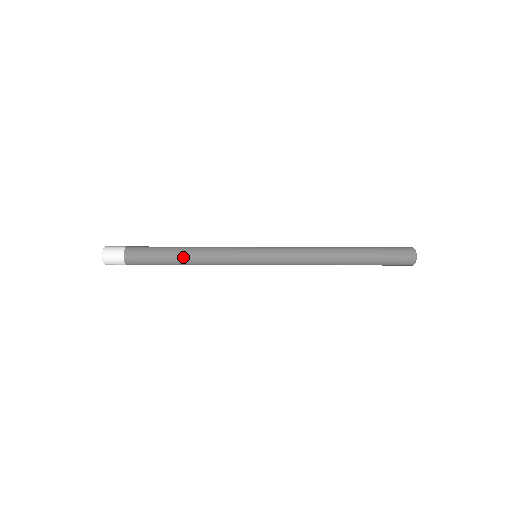
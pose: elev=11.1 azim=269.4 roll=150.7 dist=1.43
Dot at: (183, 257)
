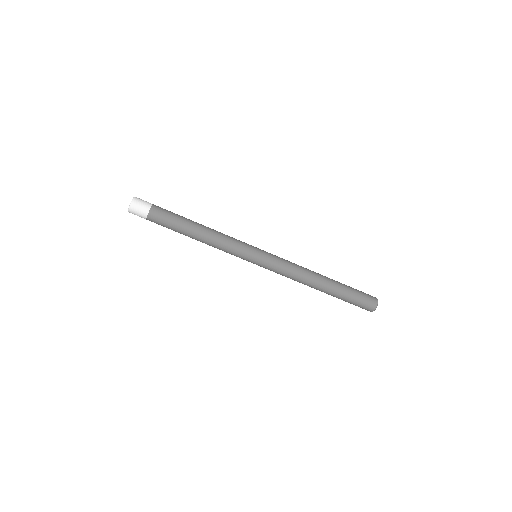
Dot at: (198, 233)
